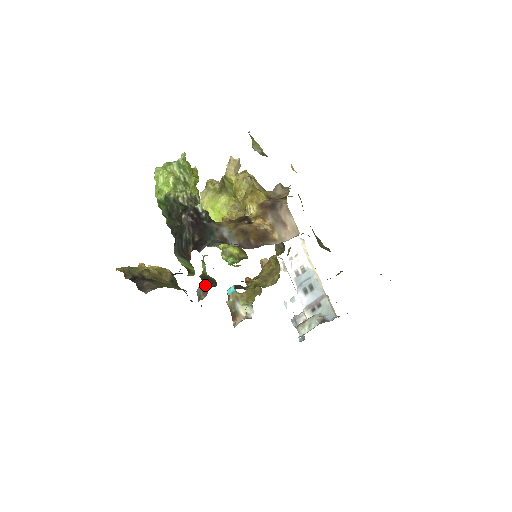
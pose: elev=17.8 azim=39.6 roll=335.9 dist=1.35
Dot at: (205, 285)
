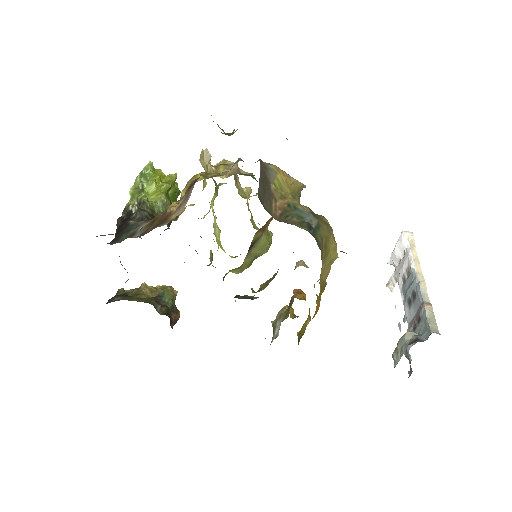
Dot at: occluded
